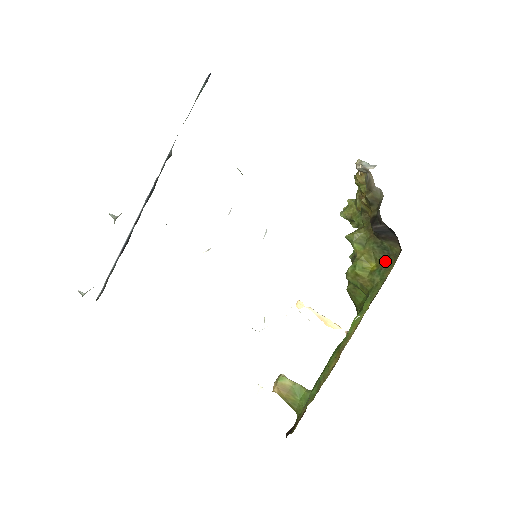
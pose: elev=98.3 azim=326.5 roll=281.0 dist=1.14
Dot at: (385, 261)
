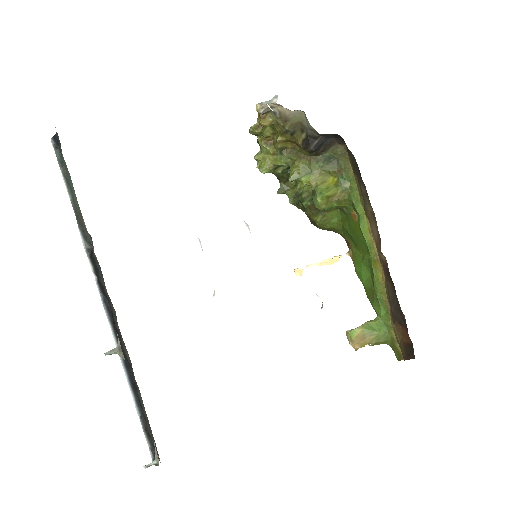
Dot at: (338, 167)
